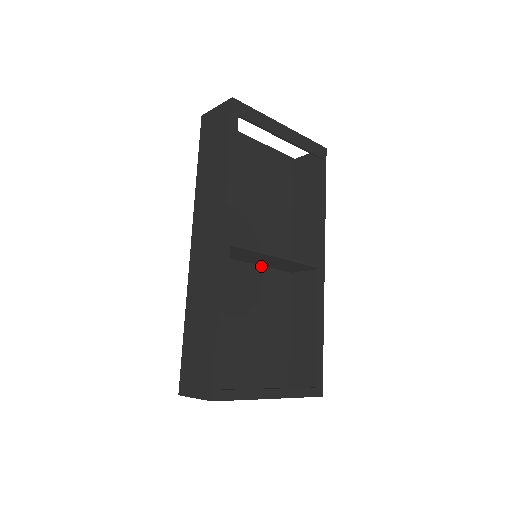
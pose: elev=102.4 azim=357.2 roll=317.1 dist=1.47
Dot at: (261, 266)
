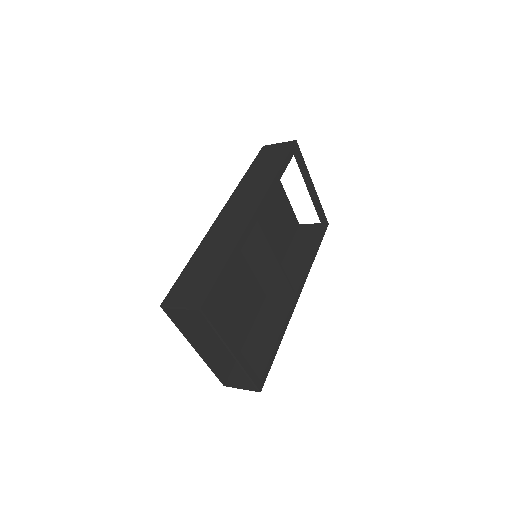
Dot at: (252, 271)
